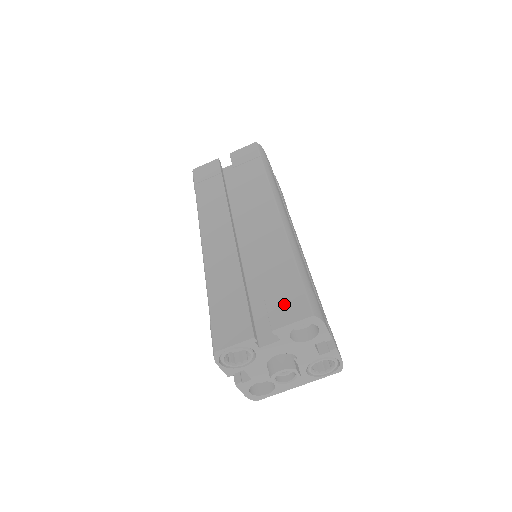
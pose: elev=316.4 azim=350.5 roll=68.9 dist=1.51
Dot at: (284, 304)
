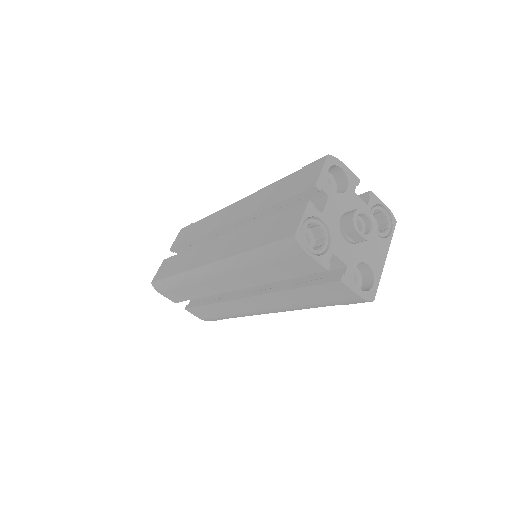
Dot at: (303, 179)
